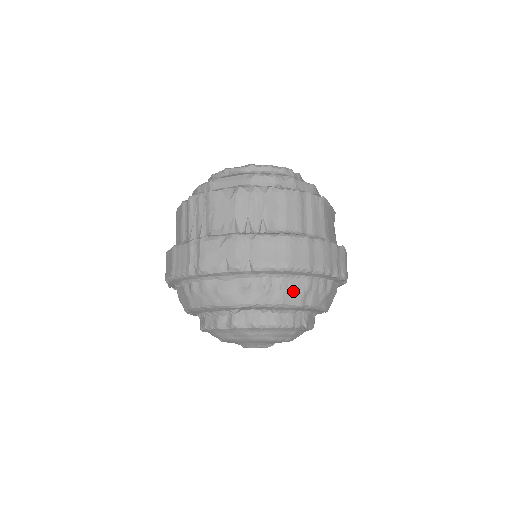
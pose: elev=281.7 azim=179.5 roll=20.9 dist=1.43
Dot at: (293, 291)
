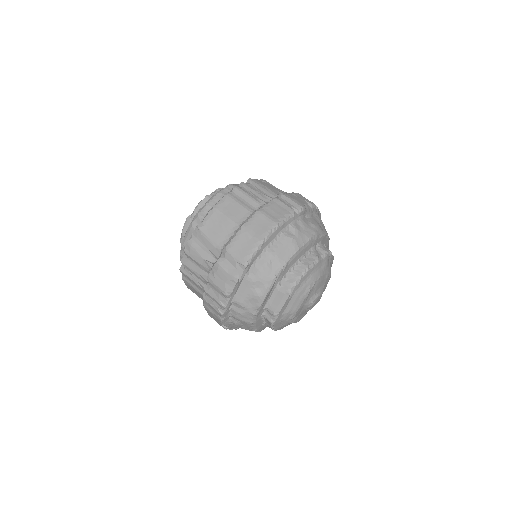
Dot at: occluded
